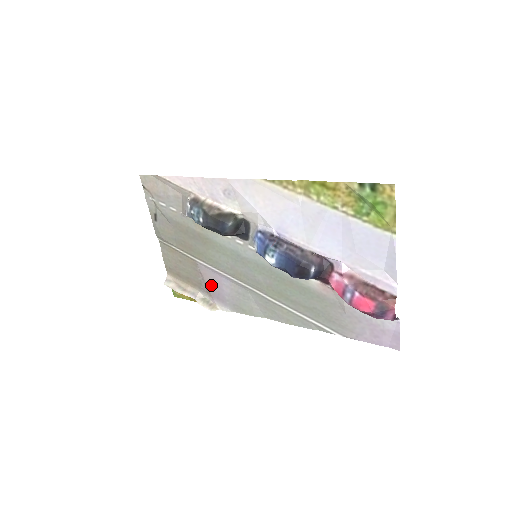
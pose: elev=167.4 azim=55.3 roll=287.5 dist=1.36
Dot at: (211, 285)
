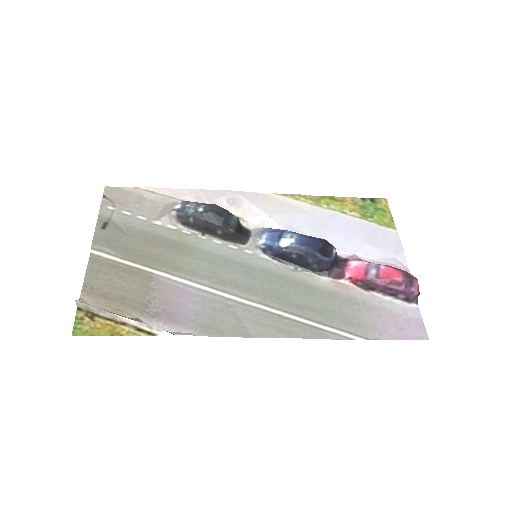
Dot at: (168, 303)
